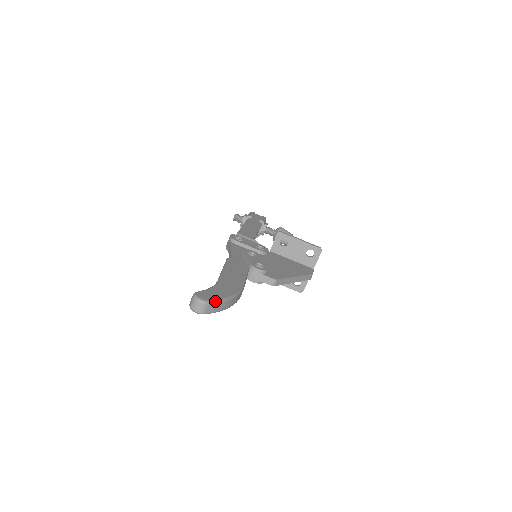
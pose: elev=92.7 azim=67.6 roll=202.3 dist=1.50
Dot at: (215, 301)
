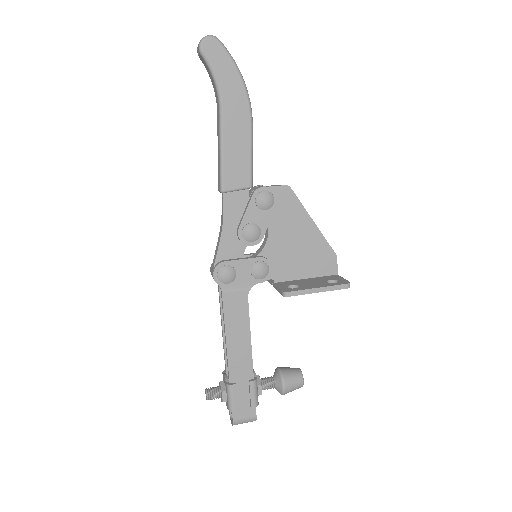
Dot at: occluded
